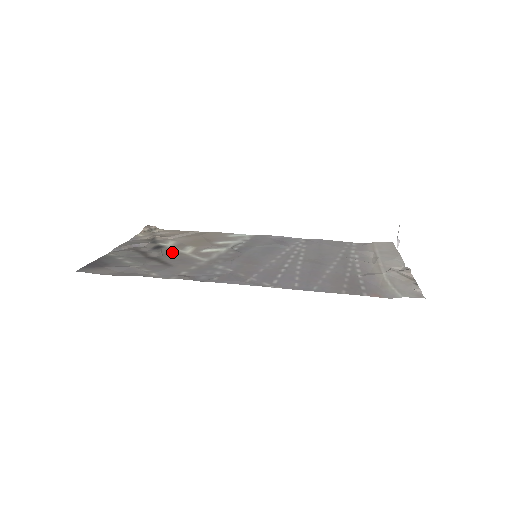
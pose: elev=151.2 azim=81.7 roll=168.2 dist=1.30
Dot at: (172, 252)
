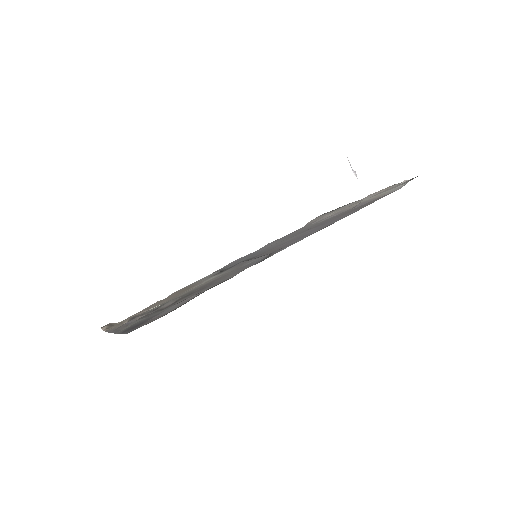
Dot at: occluded
